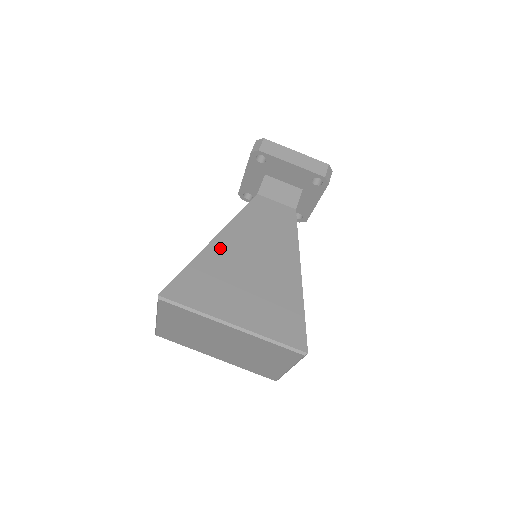
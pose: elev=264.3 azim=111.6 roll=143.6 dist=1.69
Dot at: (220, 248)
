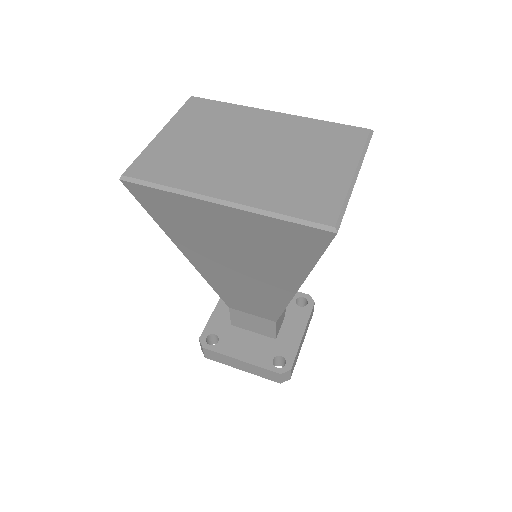
Dot at: occluded
